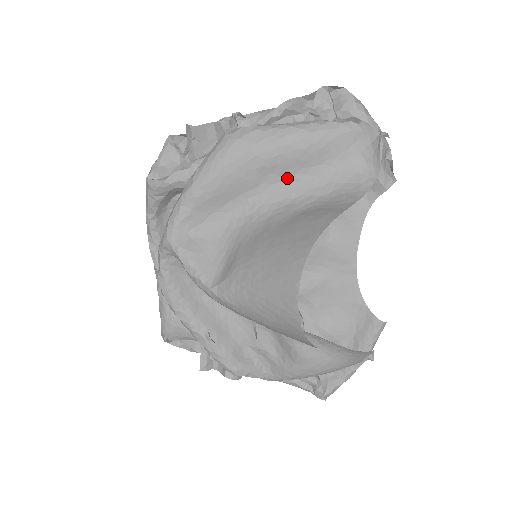
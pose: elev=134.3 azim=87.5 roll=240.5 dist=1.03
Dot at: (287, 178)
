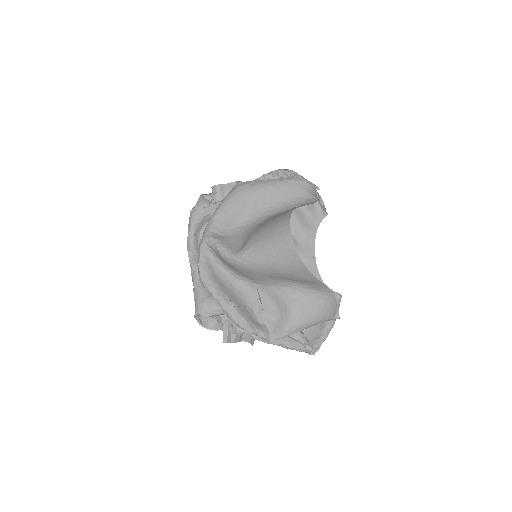
Dot at: (271, 204)
